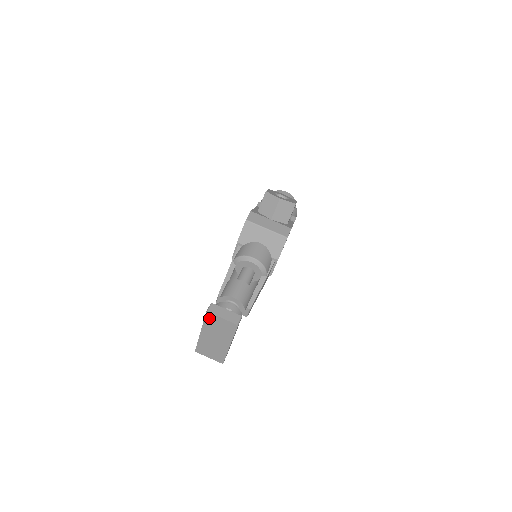
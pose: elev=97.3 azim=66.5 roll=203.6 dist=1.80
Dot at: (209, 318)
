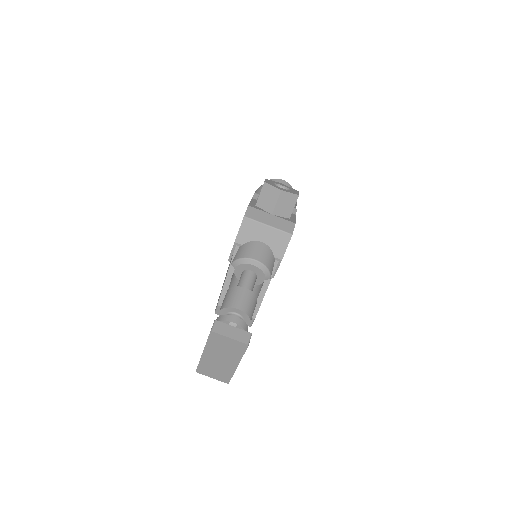
Dot at: (214, 338)
